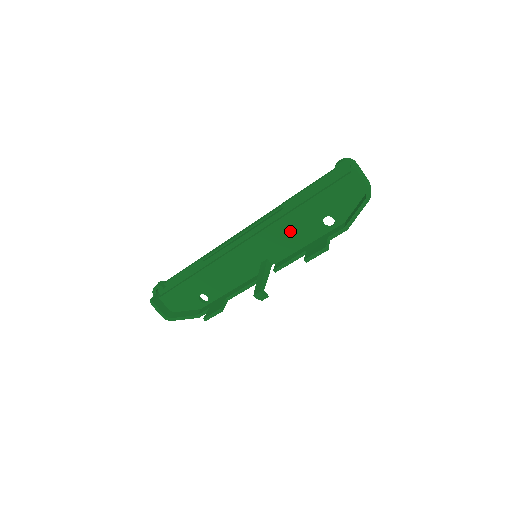
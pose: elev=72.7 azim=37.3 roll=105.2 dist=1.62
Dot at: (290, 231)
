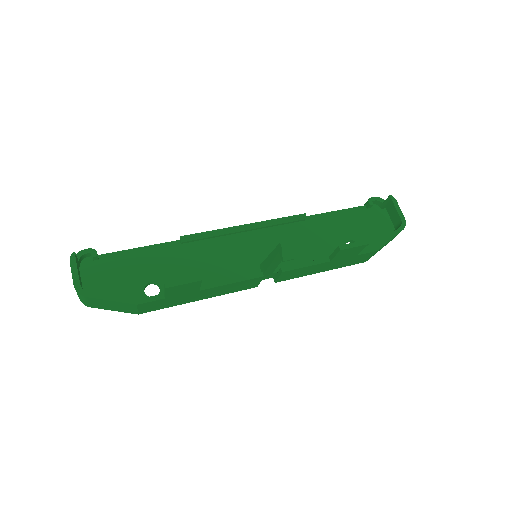
Dot at: (308, 241)
